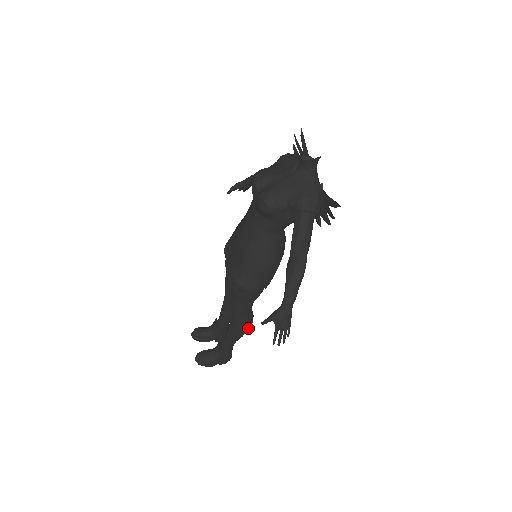
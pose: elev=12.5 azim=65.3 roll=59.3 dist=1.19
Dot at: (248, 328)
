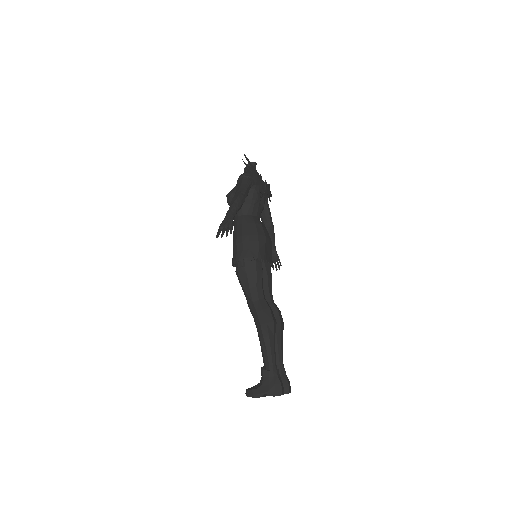
Dot at: (268, 321)
